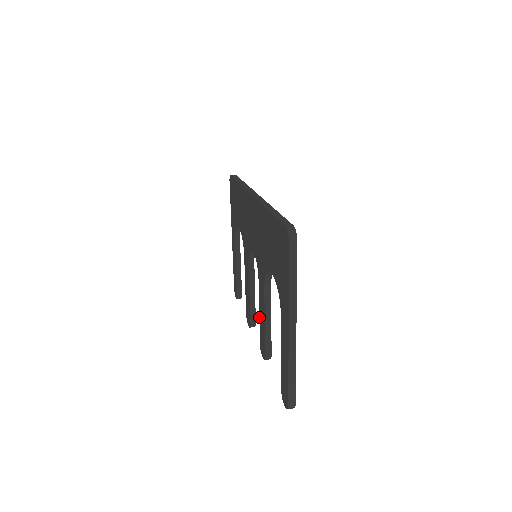
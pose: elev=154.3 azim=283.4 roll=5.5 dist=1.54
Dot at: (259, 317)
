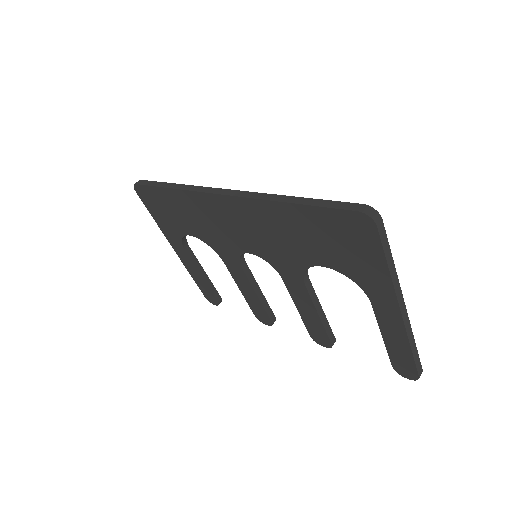
Dot at: (299, 313)
